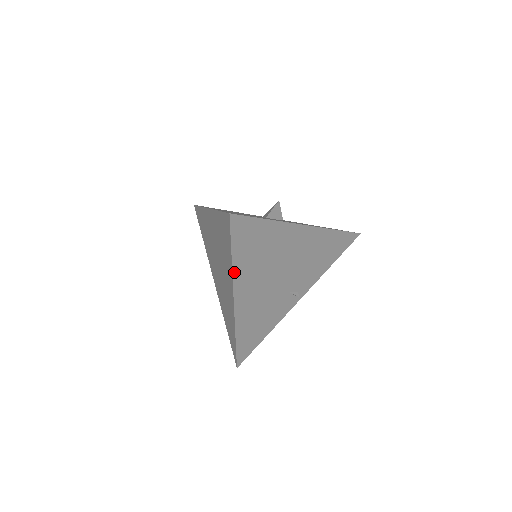
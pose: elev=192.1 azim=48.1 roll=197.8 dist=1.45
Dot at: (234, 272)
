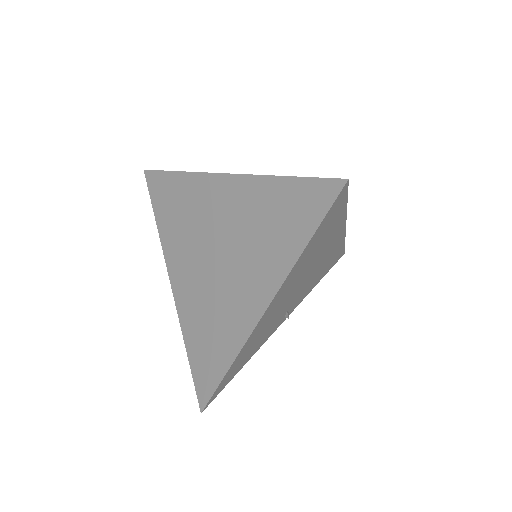
Dot at: (292, 269)
